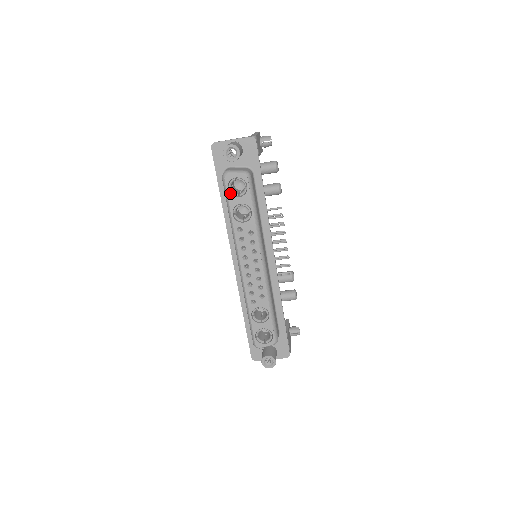
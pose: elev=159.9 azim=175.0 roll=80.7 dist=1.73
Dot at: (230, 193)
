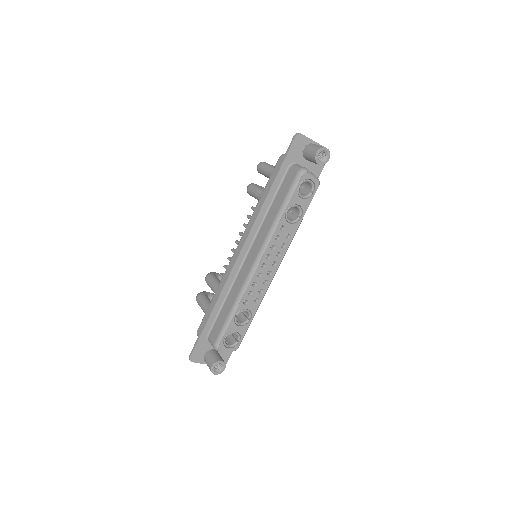
Dot at: (297, 190)
